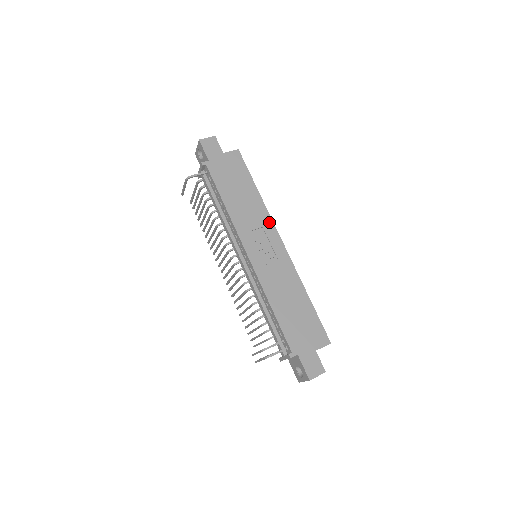
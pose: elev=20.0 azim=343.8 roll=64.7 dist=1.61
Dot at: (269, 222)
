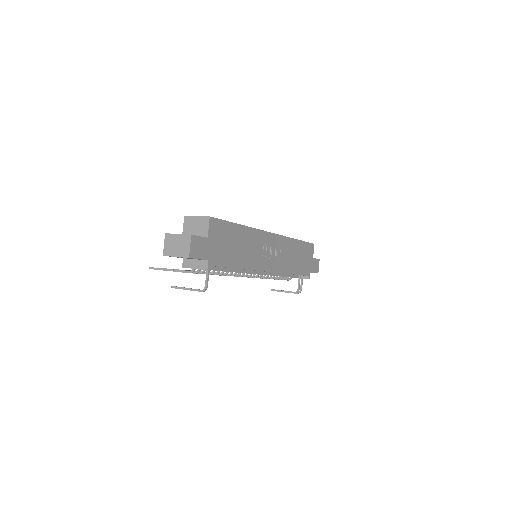
Dot at: (261, 234)
